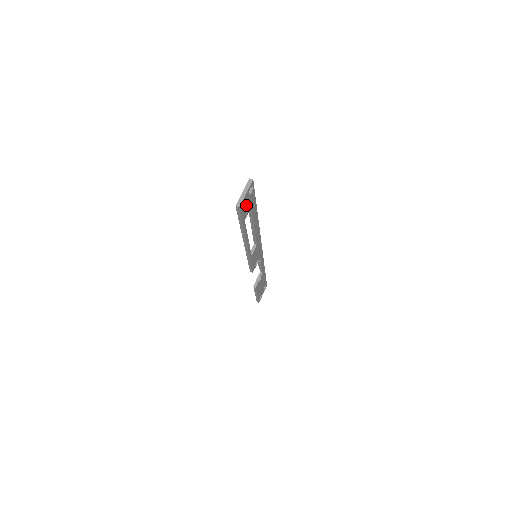
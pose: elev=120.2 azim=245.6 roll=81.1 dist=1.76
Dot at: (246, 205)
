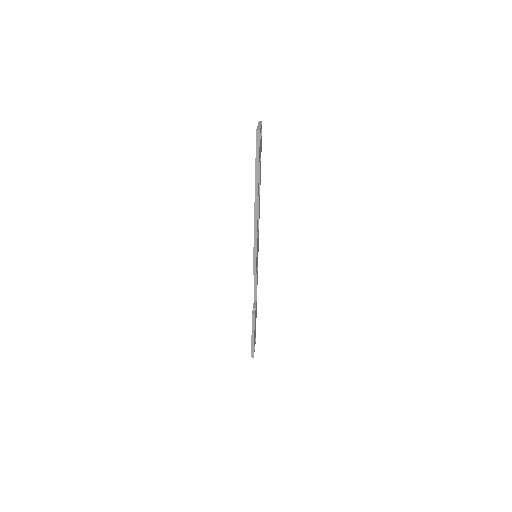
Dot at: (260, 144)
